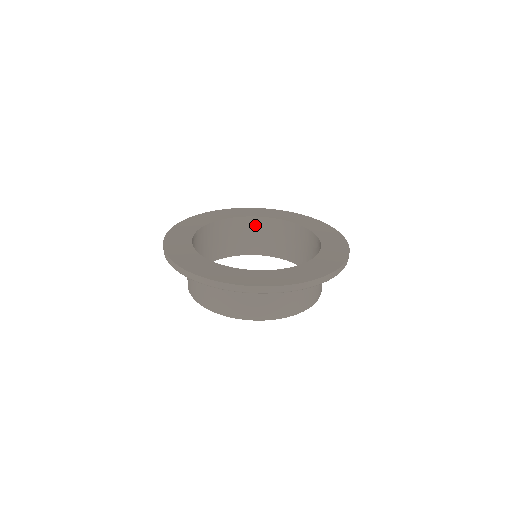
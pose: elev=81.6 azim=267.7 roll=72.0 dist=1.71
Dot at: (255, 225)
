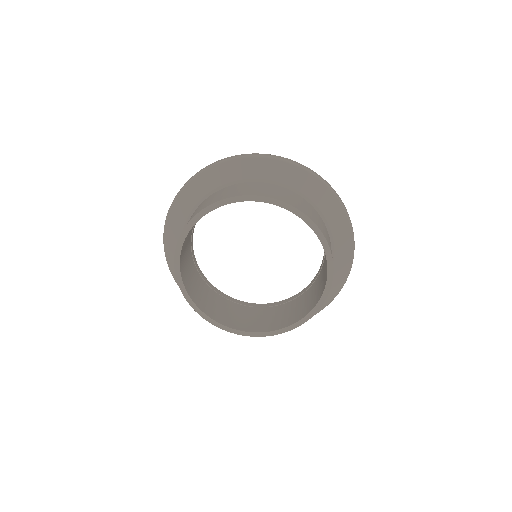
Dot at: (250, 309)
